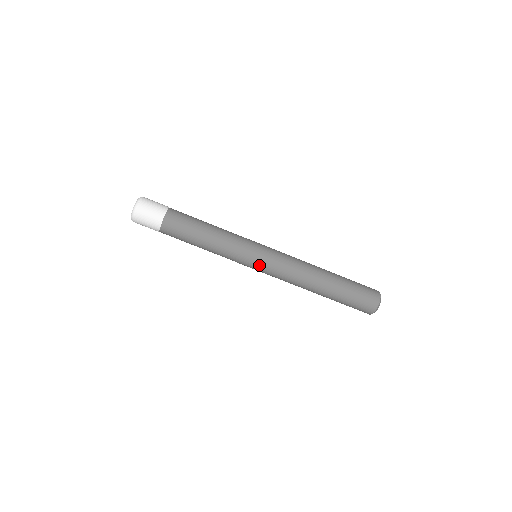
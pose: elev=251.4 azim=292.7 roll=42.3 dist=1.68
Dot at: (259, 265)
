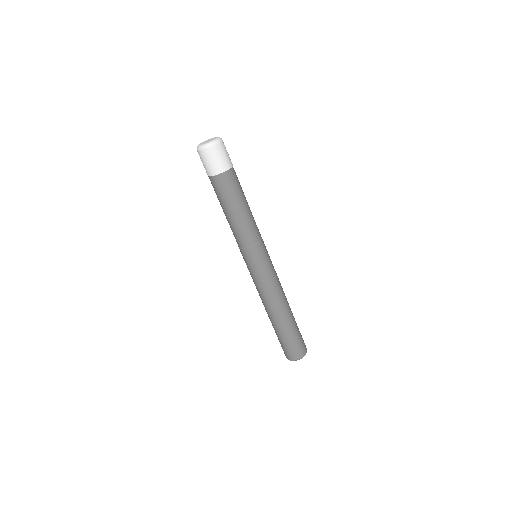
Dot at: (259, 264)
